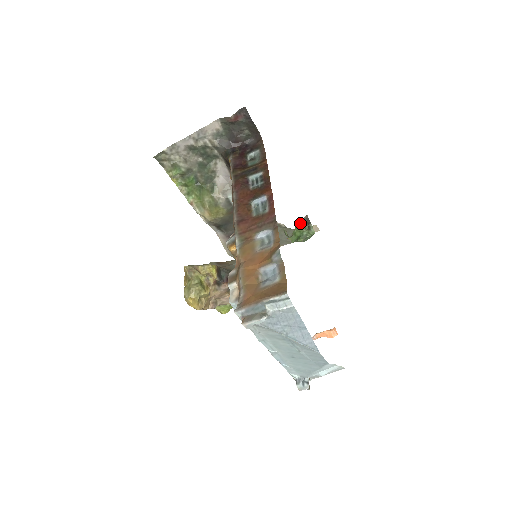
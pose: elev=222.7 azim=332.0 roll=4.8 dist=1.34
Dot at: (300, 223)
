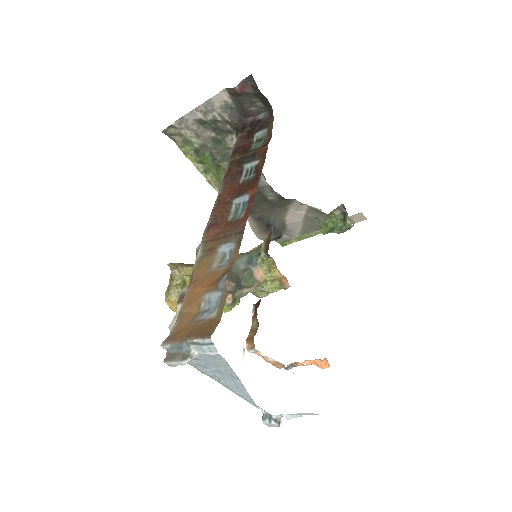
Dot at: (334, 212)
